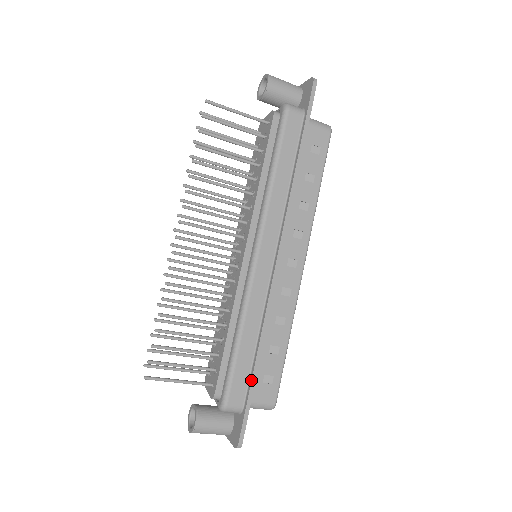
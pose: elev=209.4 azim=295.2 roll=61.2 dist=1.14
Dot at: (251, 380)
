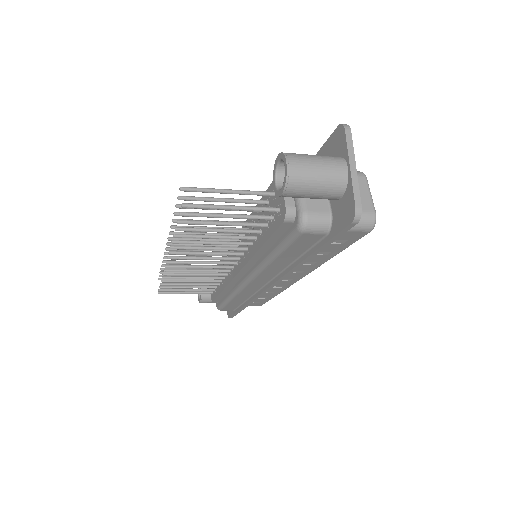
Dot at: (238, 310)
